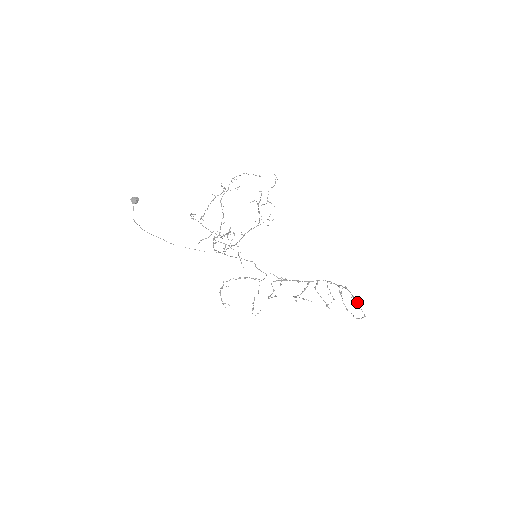
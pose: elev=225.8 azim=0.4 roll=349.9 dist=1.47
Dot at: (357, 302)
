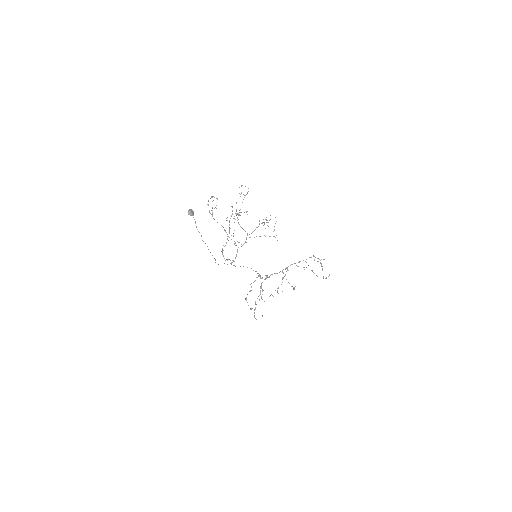
Dot at: occluded
